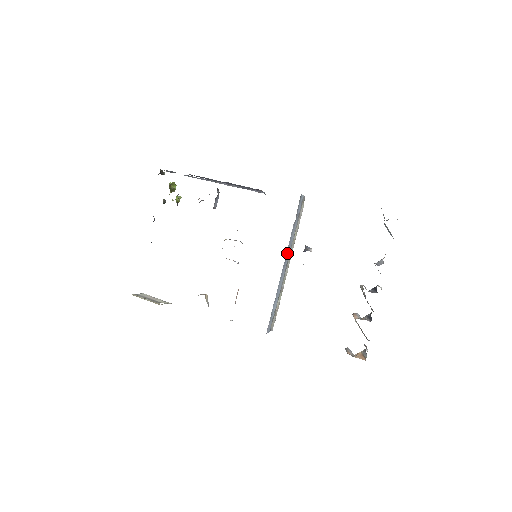
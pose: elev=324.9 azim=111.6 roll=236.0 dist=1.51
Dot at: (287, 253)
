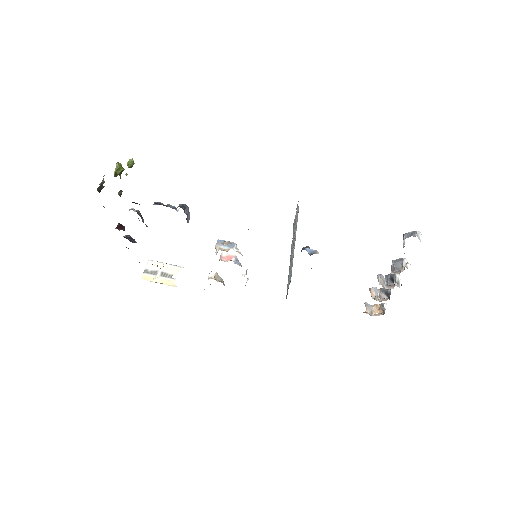
Dot at: (290, 256)
